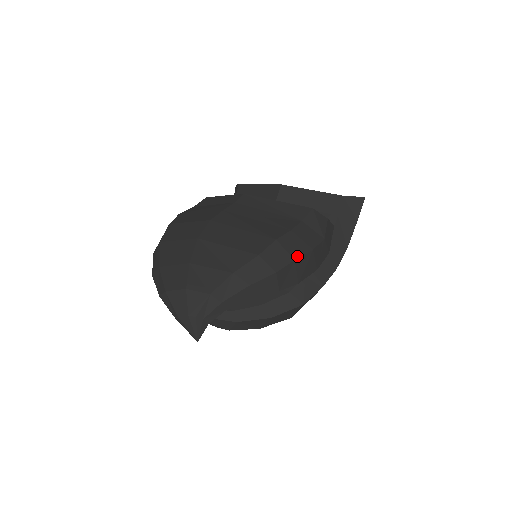
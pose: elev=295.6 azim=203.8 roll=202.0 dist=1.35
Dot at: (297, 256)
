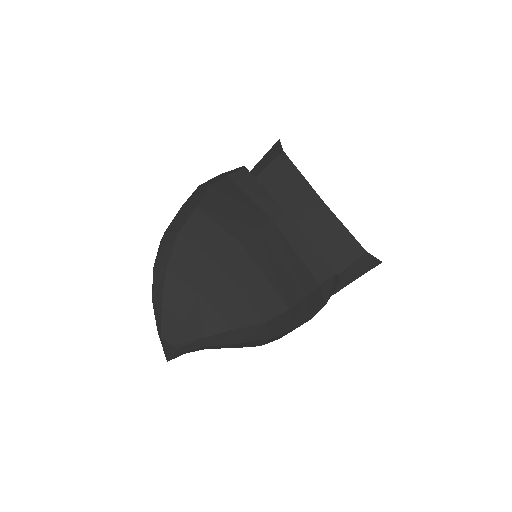
Dot at: (295, 326)
